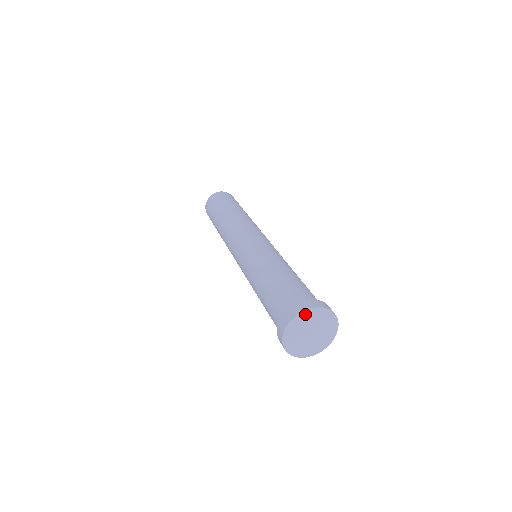
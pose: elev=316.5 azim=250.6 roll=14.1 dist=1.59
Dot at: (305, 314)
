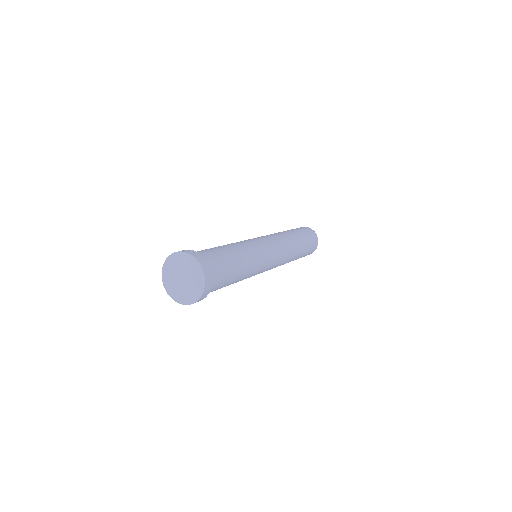
Dot at: (180, 255)
